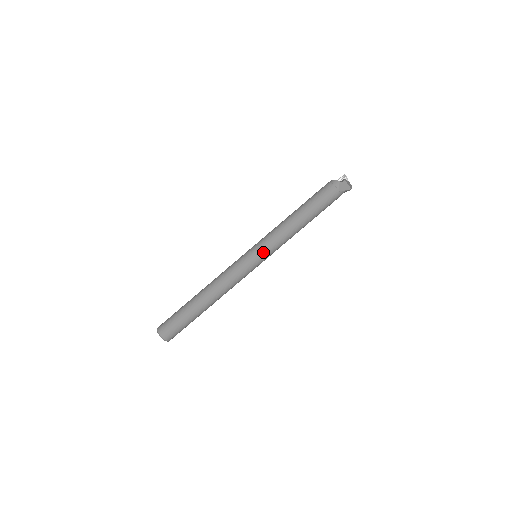
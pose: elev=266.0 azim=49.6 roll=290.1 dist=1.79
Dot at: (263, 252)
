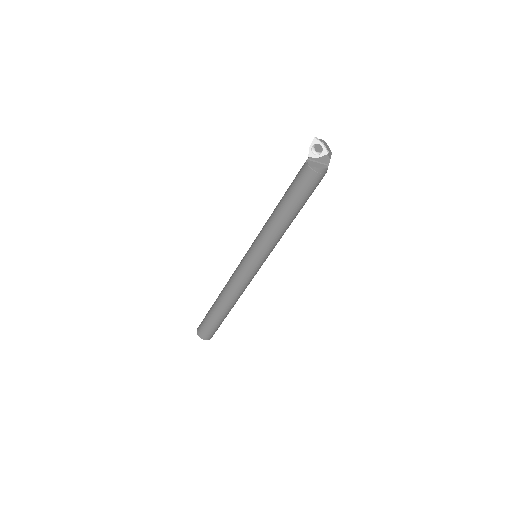
Dot at: occluded
